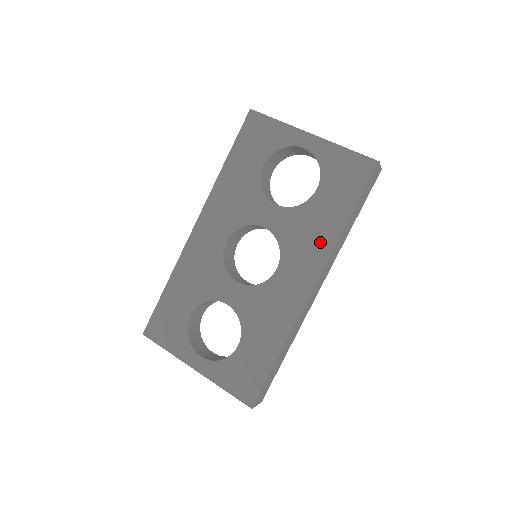
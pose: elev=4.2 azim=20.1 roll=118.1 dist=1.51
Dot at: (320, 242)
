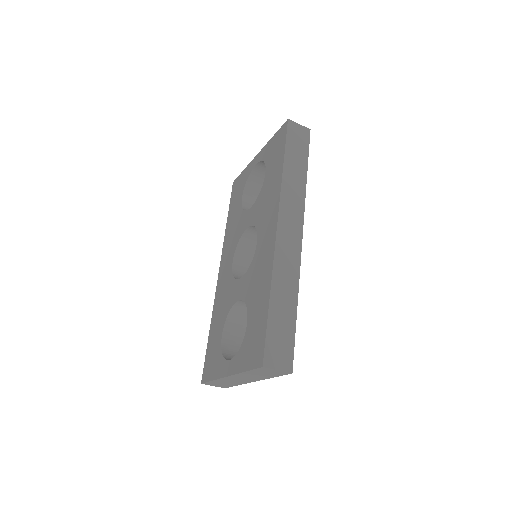
Dot at: (273, 196)
